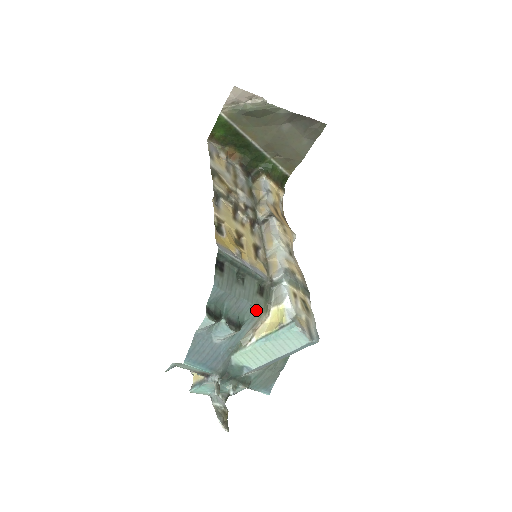
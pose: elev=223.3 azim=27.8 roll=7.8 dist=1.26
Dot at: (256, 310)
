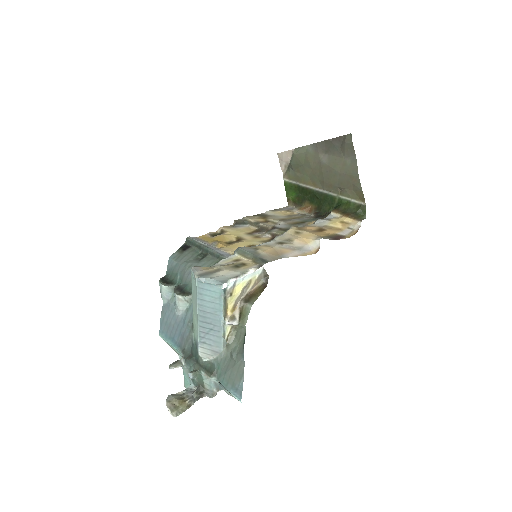
Dot at: occluded
